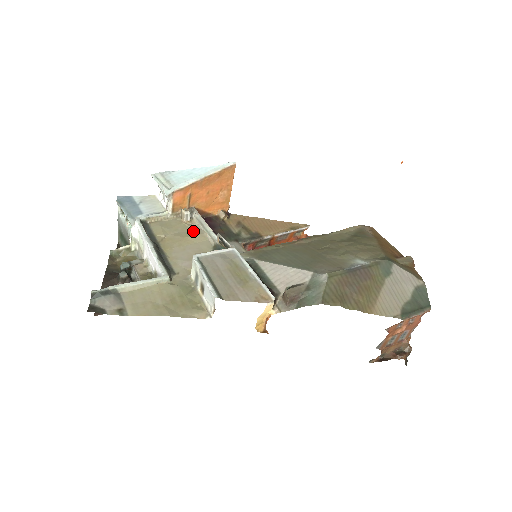
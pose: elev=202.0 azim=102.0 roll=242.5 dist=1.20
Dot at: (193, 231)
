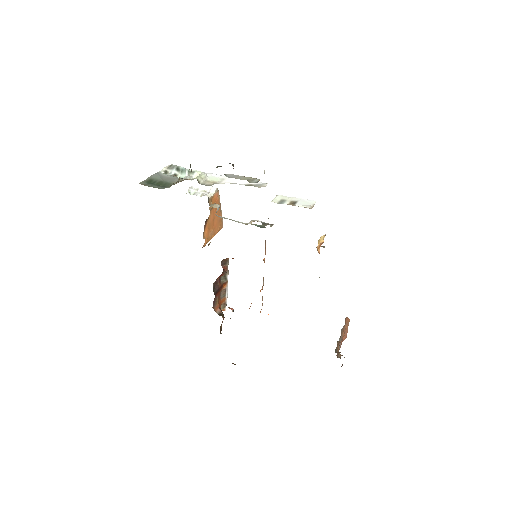
Dot at: occluded
